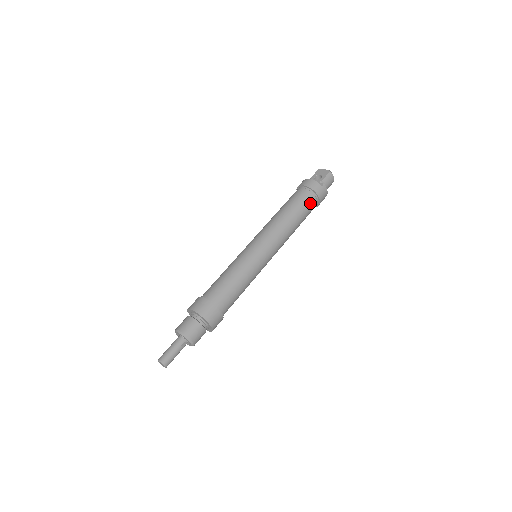
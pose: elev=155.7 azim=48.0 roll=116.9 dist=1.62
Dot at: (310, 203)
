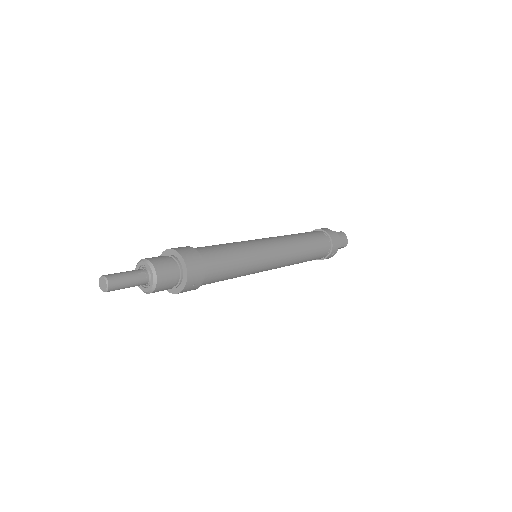
Dot at: (321, 237)
